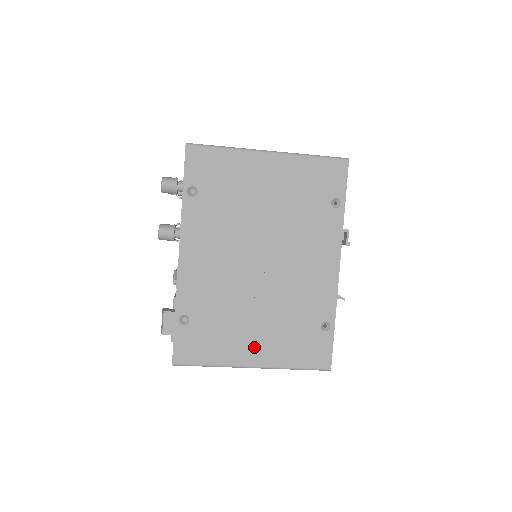
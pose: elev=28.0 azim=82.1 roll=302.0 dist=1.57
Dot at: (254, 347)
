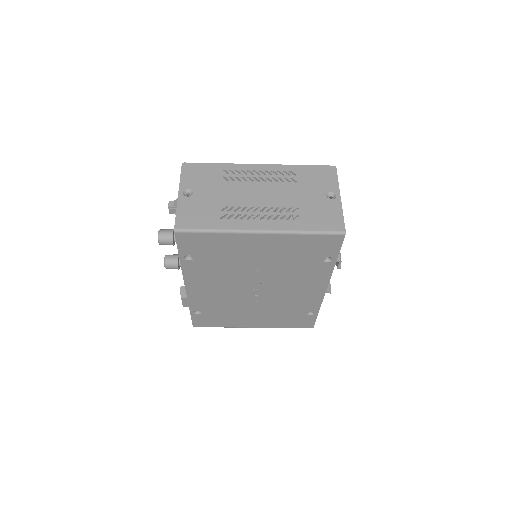
Dot at: (253, 321)
